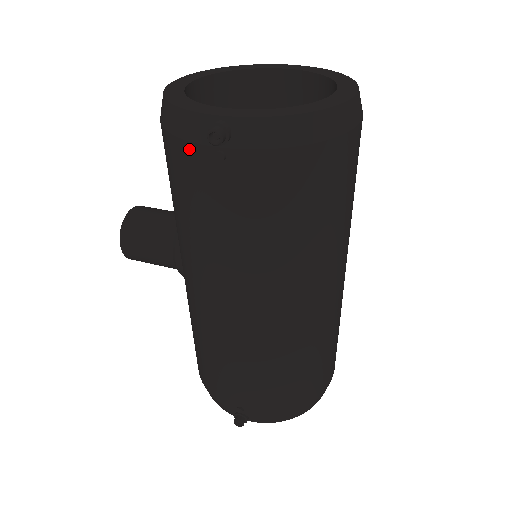
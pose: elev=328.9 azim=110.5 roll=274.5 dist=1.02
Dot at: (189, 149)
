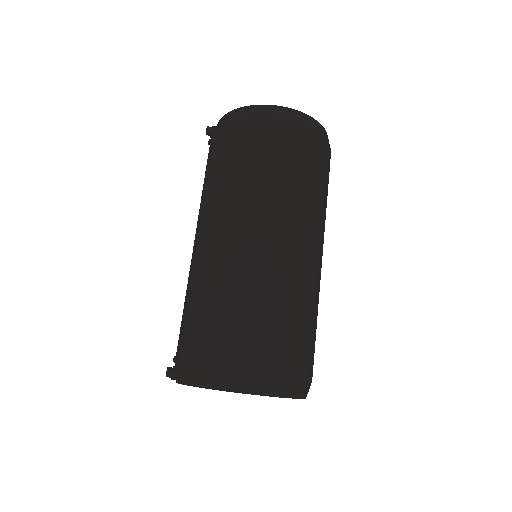
Dot at: occluded
